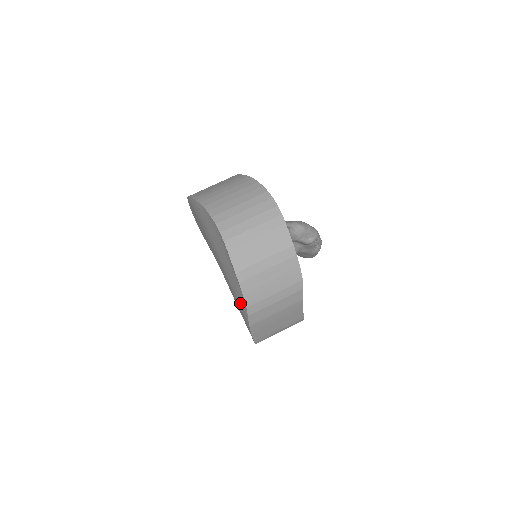
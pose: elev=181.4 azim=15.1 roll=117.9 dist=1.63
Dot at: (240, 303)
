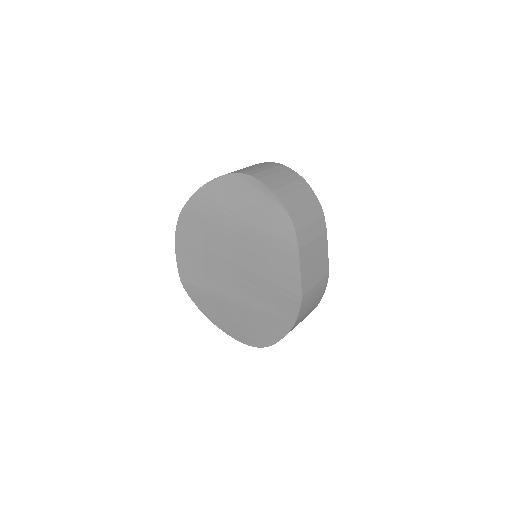
Dot at: (281, 234)
